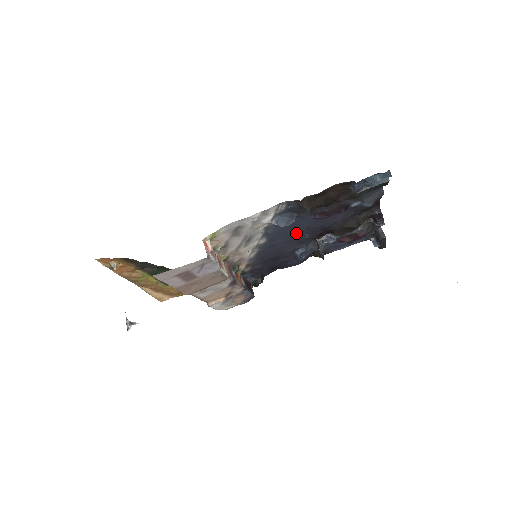
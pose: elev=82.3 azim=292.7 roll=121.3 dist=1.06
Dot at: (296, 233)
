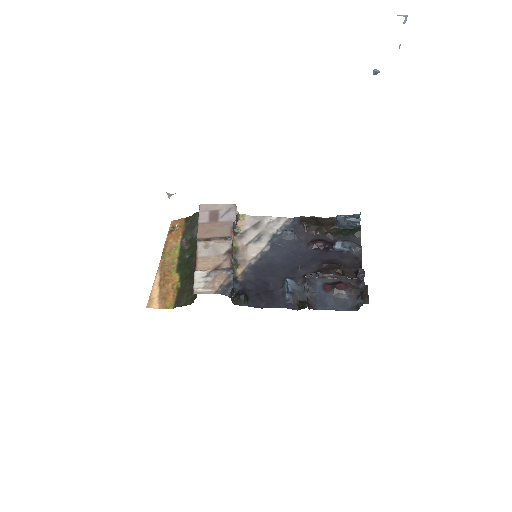
Dot at: (292, 259)
